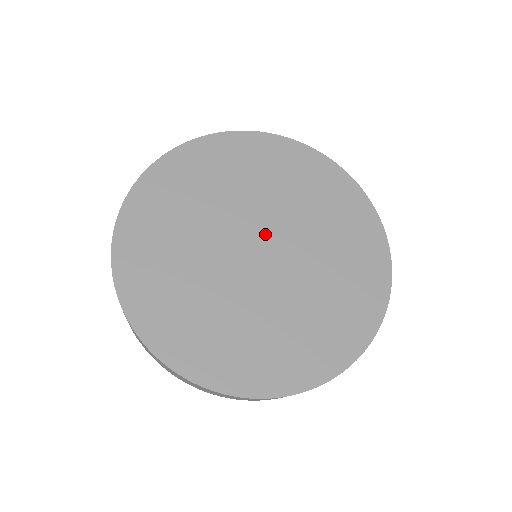
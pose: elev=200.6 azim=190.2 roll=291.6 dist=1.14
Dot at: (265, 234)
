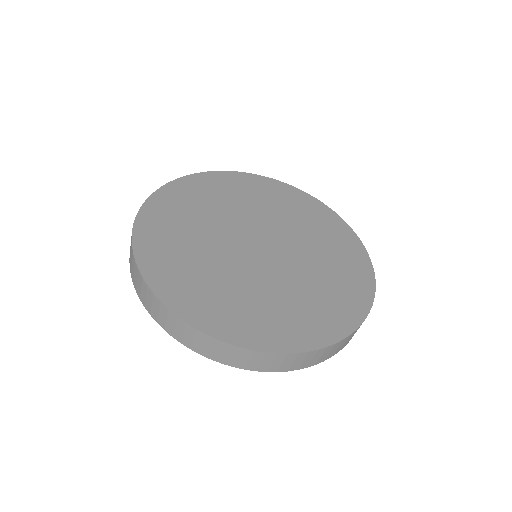
Dot at: (274, 243)
